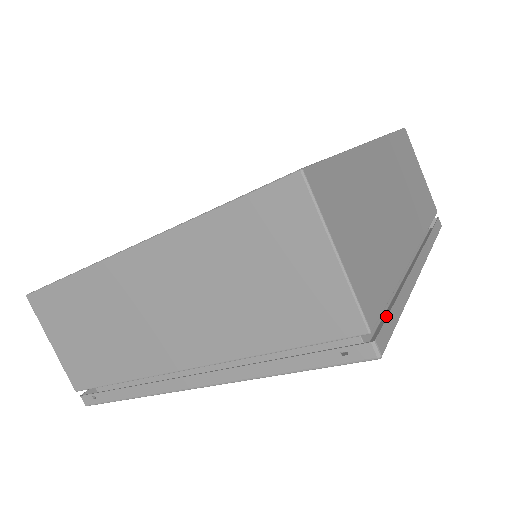
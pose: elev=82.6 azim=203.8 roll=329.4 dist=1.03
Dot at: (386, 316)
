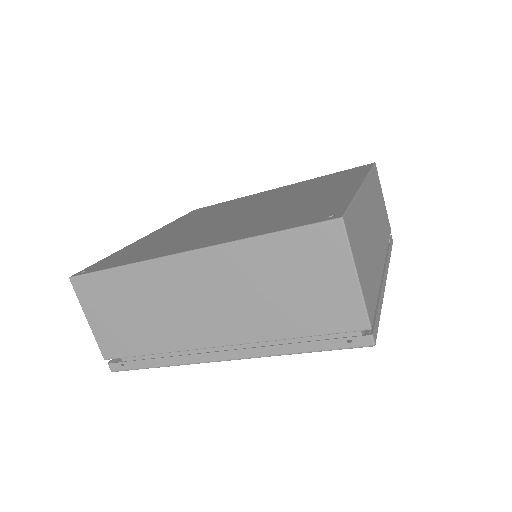
Dot at: (375, 316)
